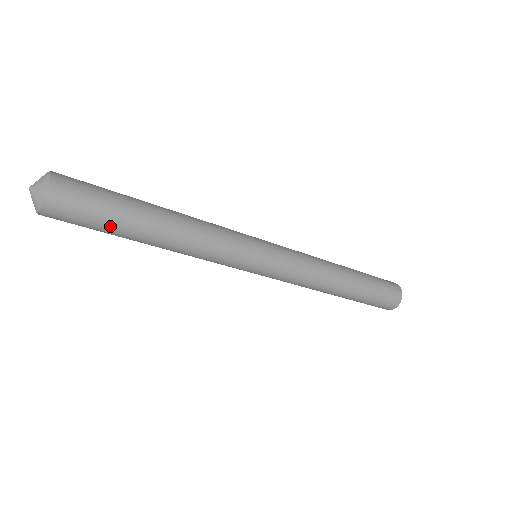
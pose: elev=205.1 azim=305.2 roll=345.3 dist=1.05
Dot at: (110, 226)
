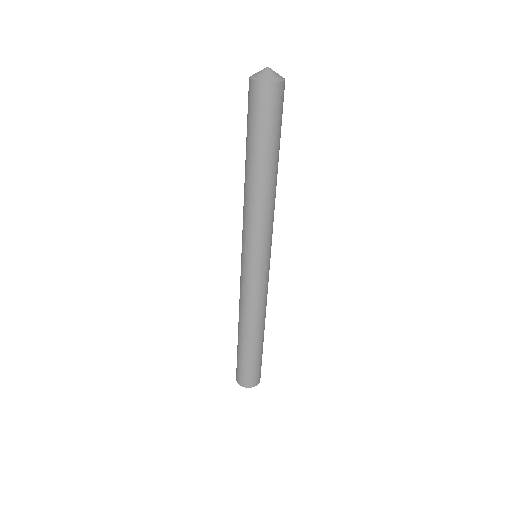
Dot at: (272, 137)
